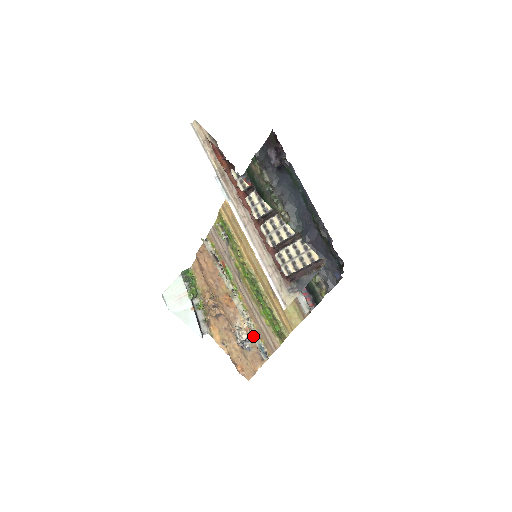
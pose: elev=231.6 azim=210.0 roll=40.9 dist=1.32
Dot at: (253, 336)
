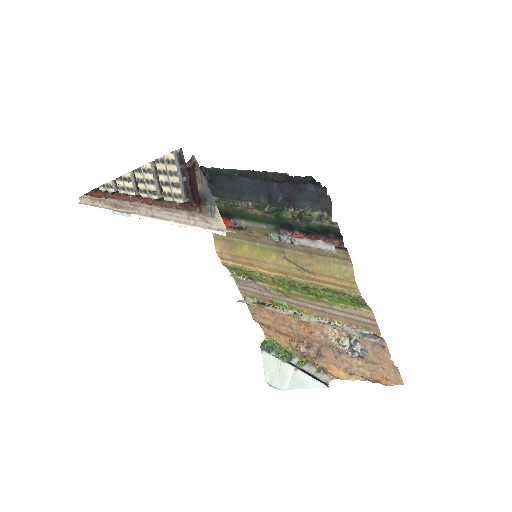
Dot at: (346, 332)
